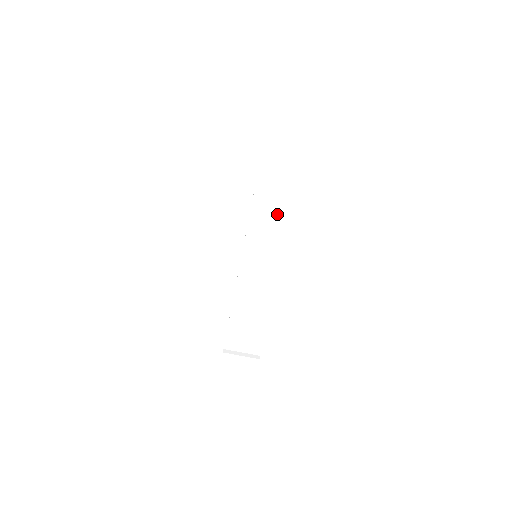
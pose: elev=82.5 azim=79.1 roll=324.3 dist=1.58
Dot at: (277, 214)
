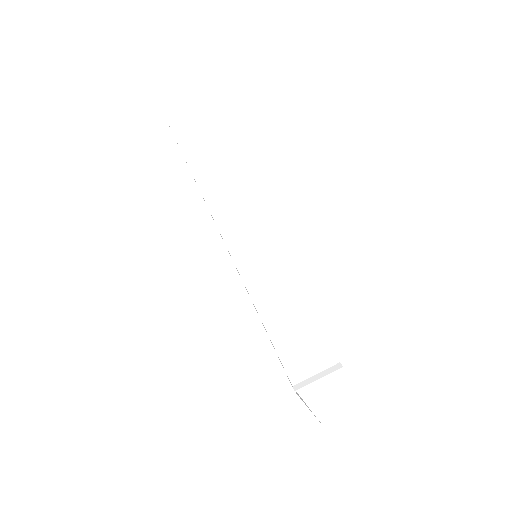
Dot at: (240, 193)
